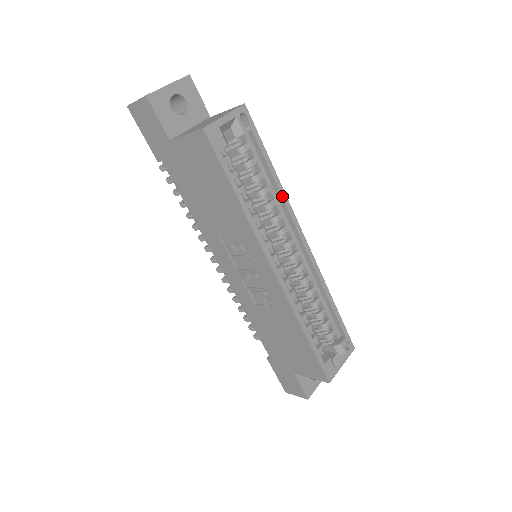
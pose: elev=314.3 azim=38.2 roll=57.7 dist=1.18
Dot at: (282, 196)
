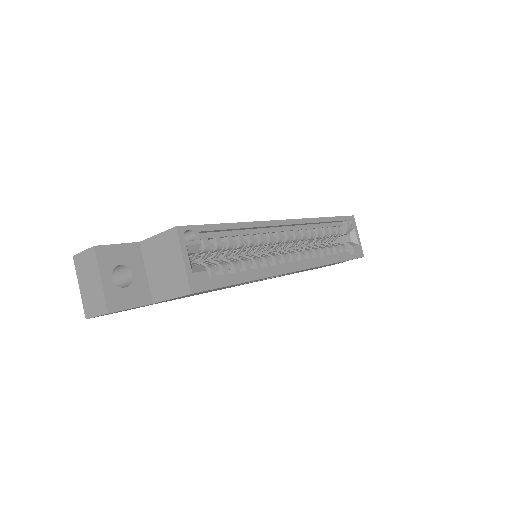
Dot at: (253, 227)
